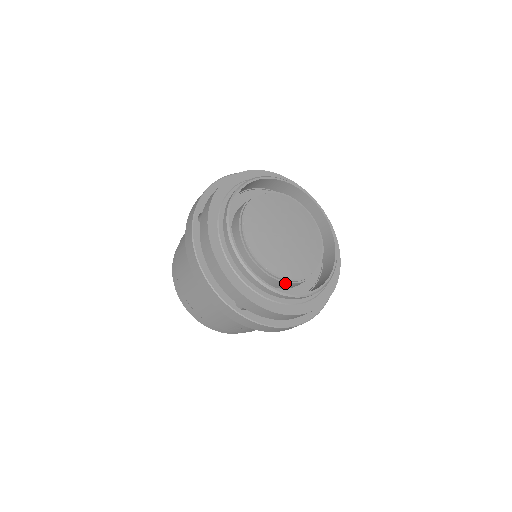
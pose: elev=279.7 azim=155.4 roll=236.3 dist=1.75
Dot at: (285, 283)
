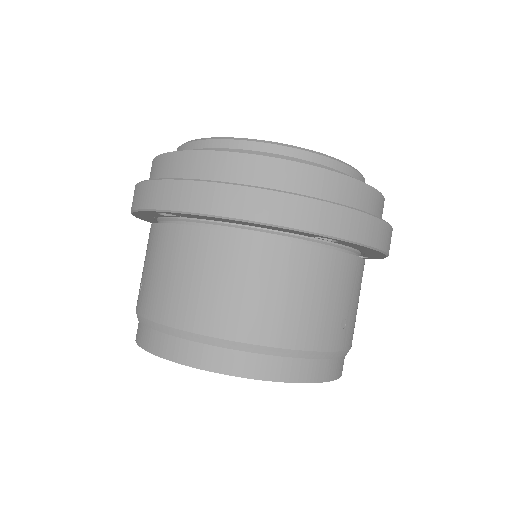
Dot at: occluded
